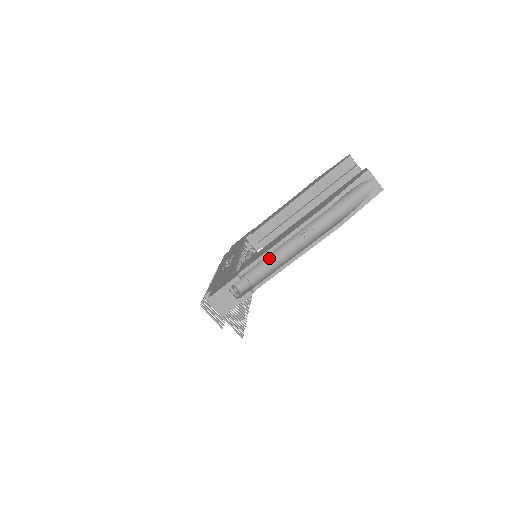
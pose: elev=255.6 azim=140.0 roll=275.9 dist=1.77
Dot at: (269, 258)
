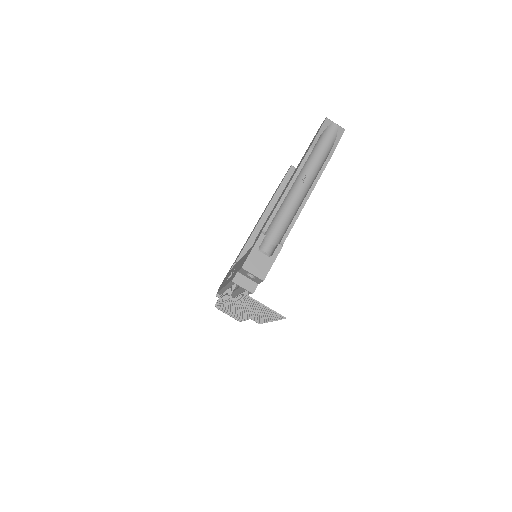
Dot at: (280, 216)
